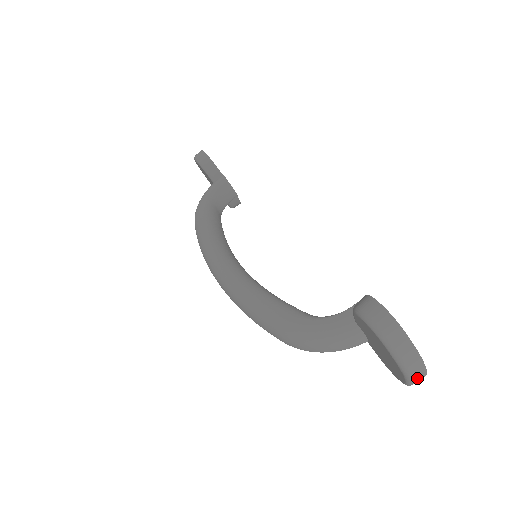
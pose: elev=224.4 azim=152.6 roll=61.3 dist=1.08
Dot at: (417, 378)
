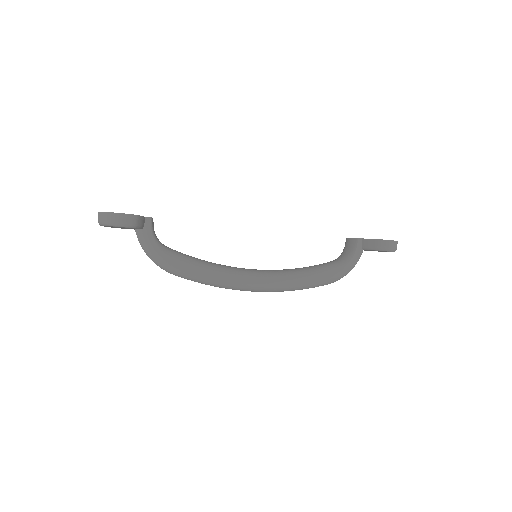
Dot at: occluded
